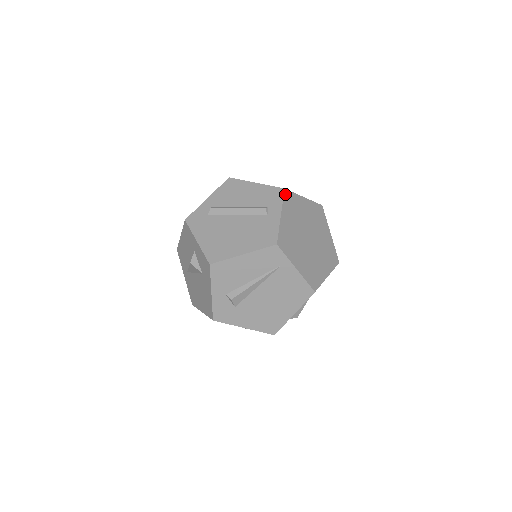
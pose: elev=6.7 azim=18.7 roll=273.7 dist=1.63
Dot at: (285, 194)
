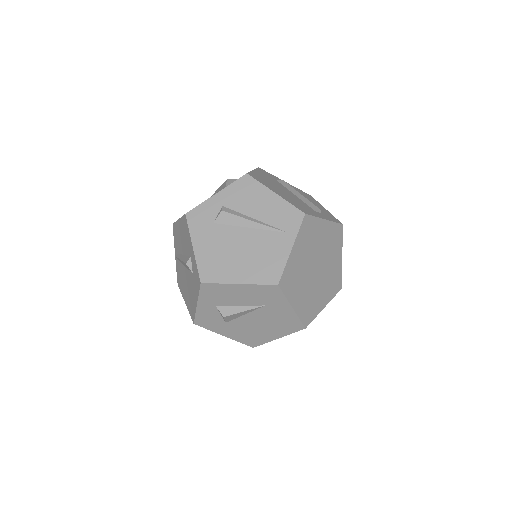
Dot at: (340, 226)
